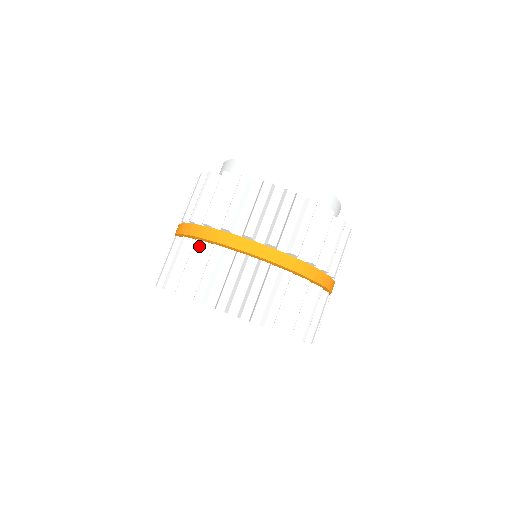
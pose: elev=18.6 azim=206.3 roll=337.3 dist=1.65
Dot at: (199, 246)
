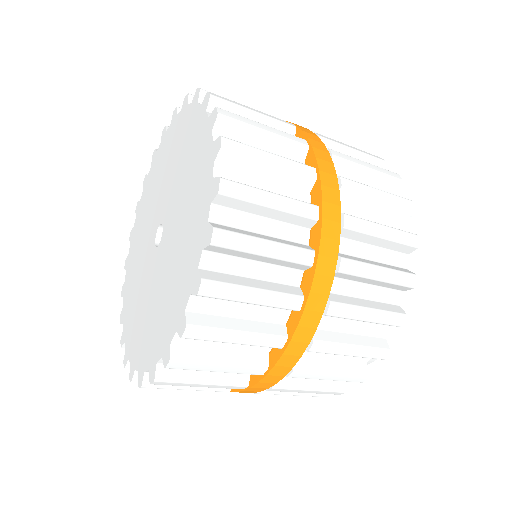
Dot at: (300, 144)
